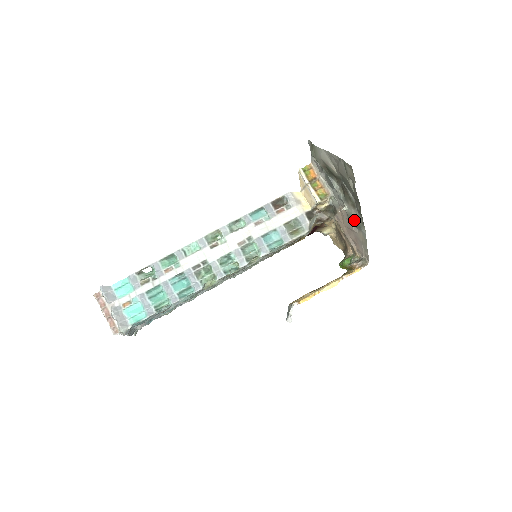
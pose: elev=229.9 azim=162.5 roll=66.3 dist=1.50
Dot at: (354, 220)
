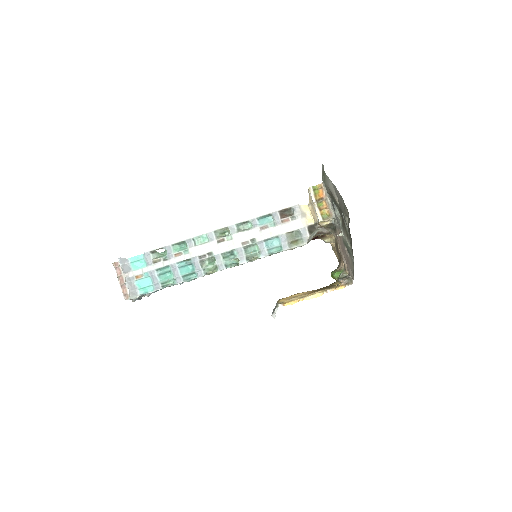
Dot at: (347, 246)
